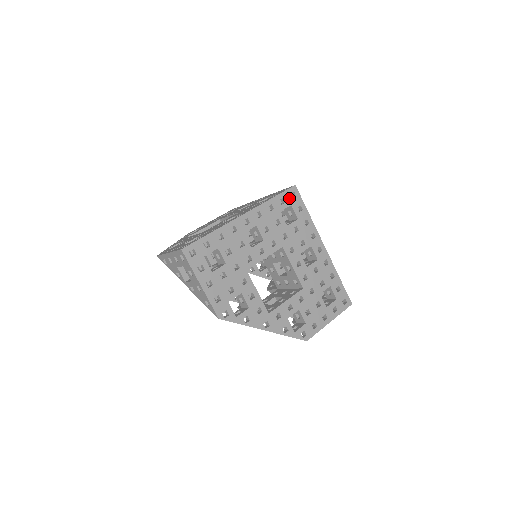
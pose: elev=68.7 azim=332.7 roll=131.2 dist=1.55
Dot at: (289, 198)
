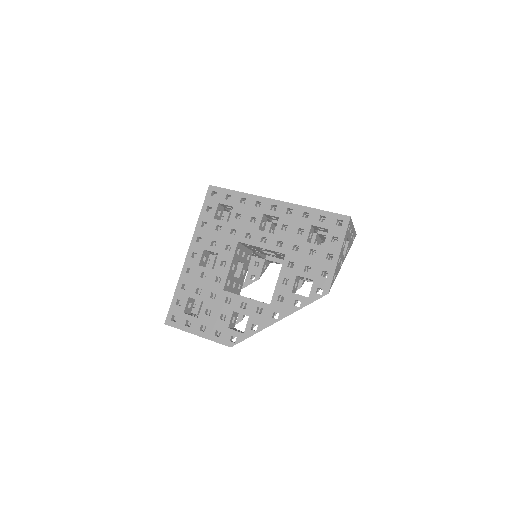
Dot at: (212, 200)
